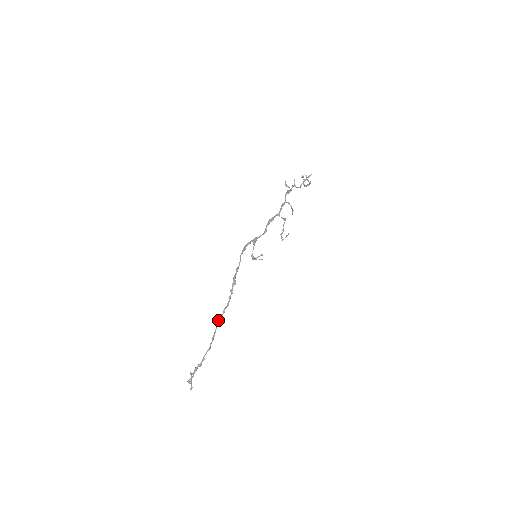
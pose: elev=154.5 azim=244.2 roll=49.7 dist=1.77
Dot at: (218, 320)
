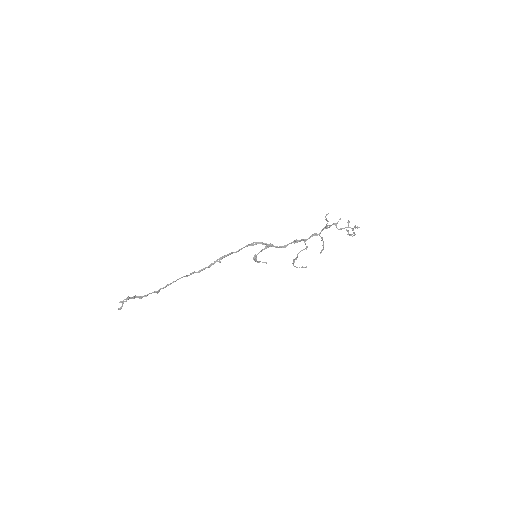
Dot at: occluded
